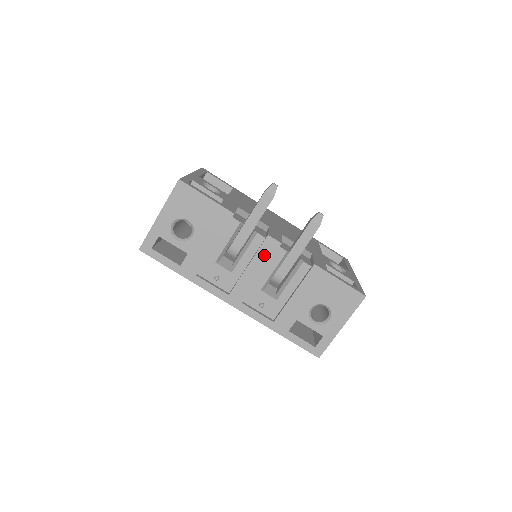
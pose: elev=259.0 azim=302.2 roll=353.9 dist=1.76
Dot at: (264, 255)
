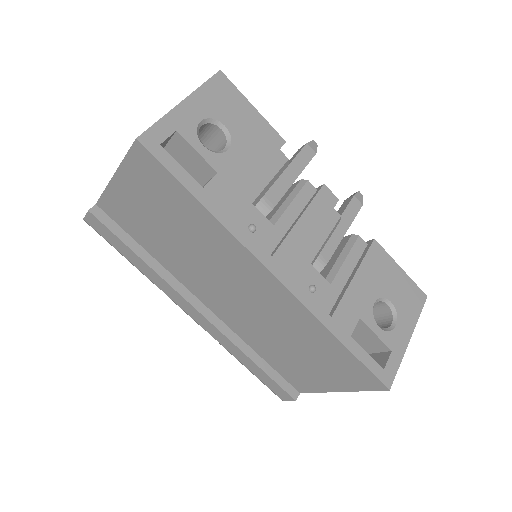
Dot at: (319, 209)
